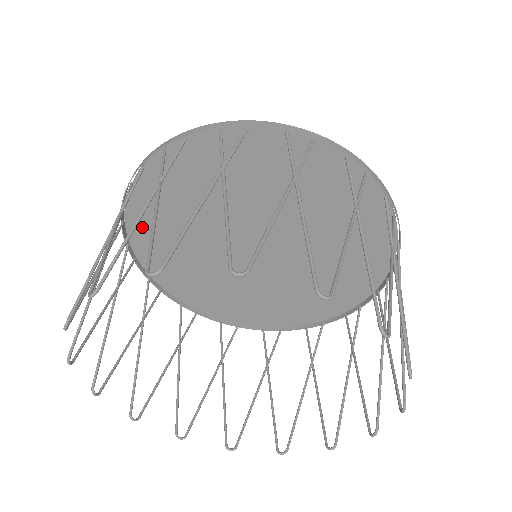
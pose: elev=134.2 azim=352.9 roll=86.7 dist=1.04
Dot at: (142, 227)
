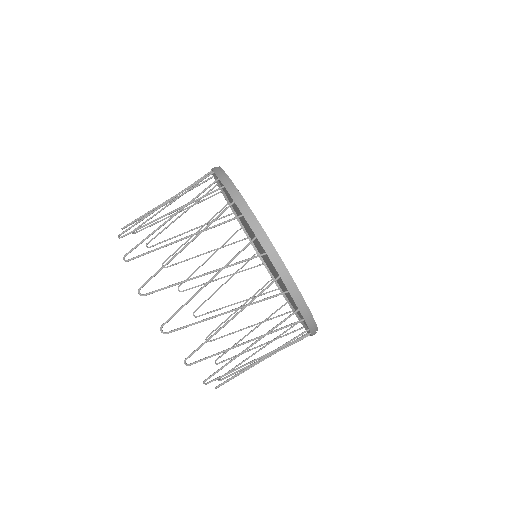
Dot at: occluded
